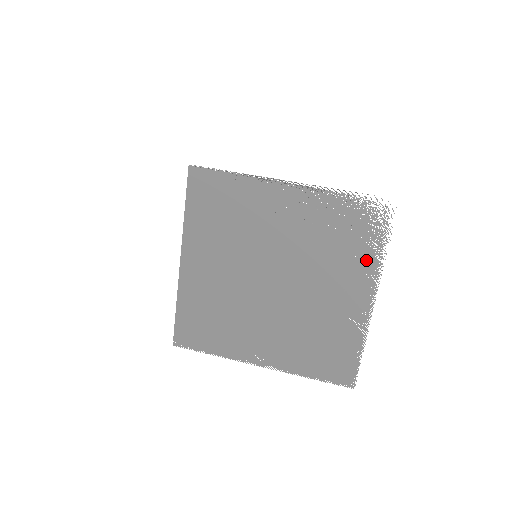
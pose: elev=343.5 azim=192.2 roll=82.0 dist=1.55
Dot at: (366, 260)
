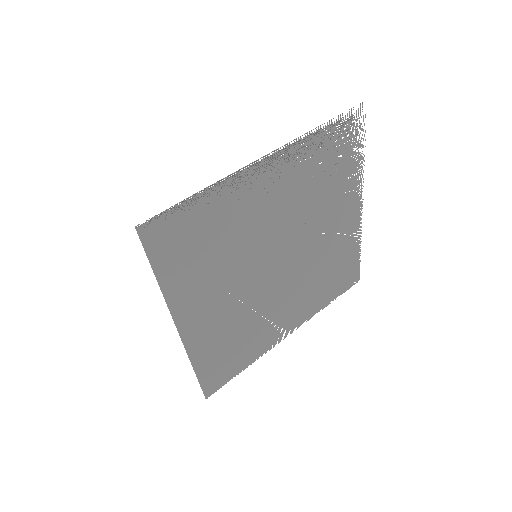
Dot at: (350, 178)
